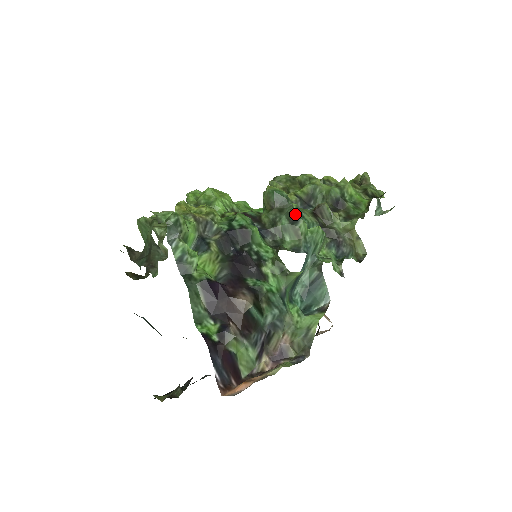
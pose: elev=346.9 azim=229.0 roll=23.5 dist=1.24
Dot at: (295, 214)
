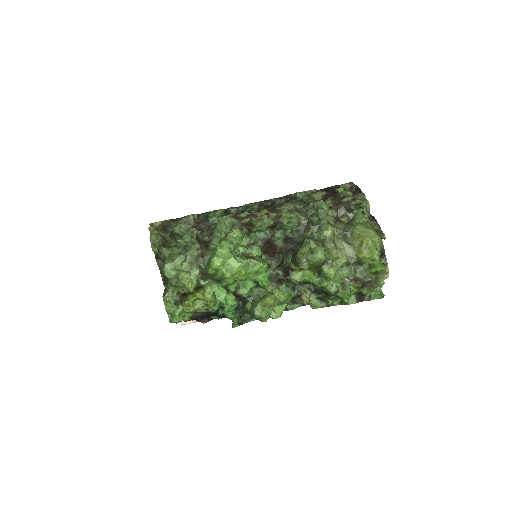
Dot at: occluded
